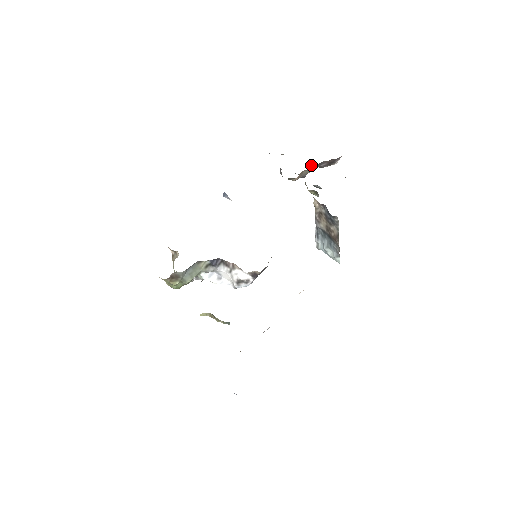
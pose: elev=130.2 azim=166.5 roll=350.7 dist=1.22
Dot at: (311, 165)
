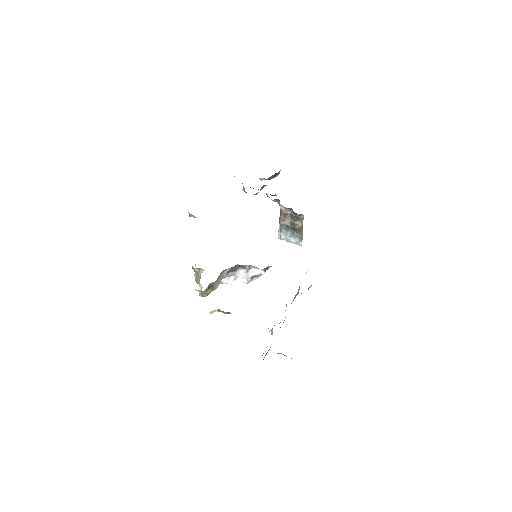
Dot at: occluded
